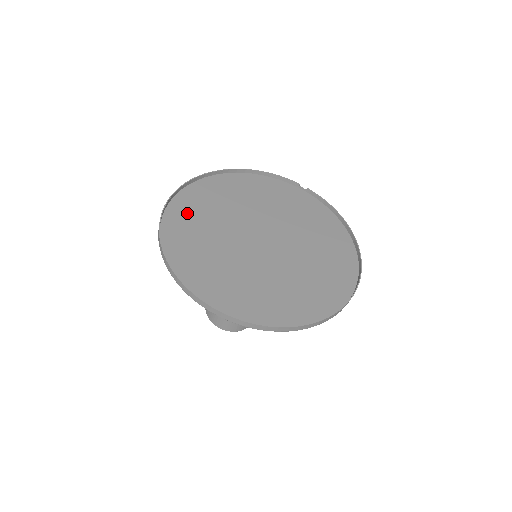
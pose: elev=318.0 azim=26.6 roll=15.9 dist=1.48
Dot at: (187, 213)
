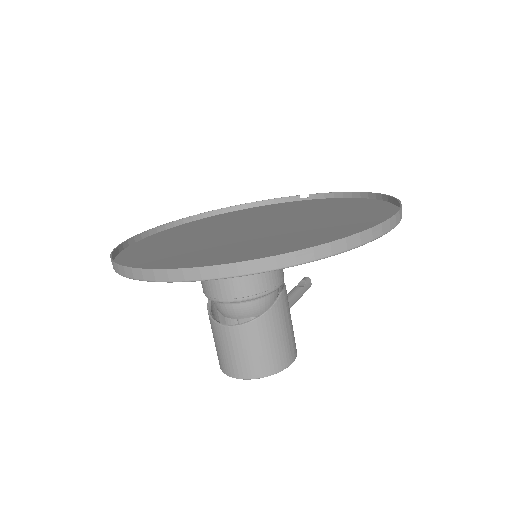
Dot at: (156, 241)
